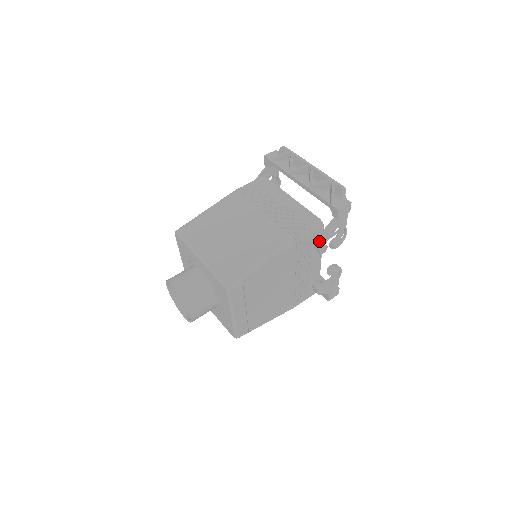
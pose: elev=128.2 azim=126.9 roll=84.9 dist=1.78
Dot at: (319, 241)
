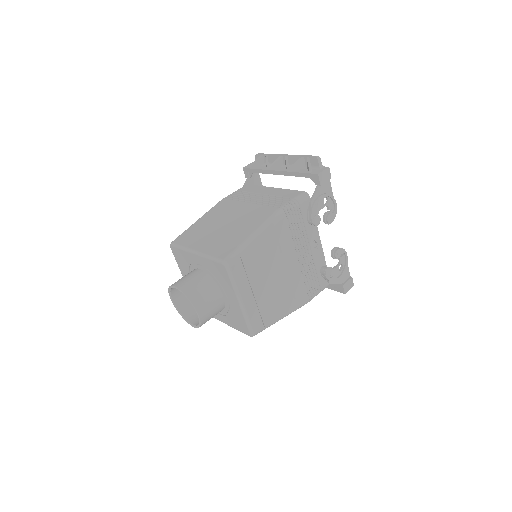
Dot at: (309, 212)
